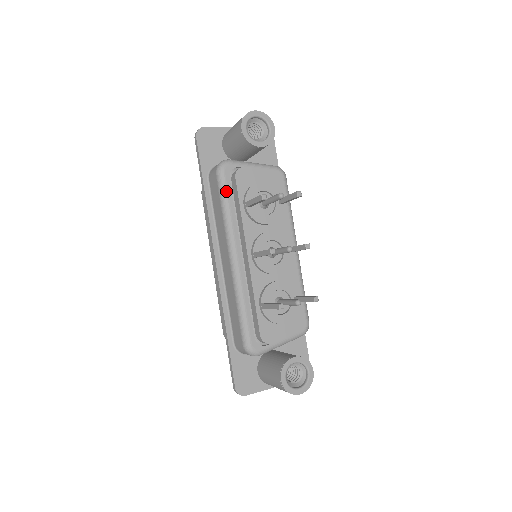
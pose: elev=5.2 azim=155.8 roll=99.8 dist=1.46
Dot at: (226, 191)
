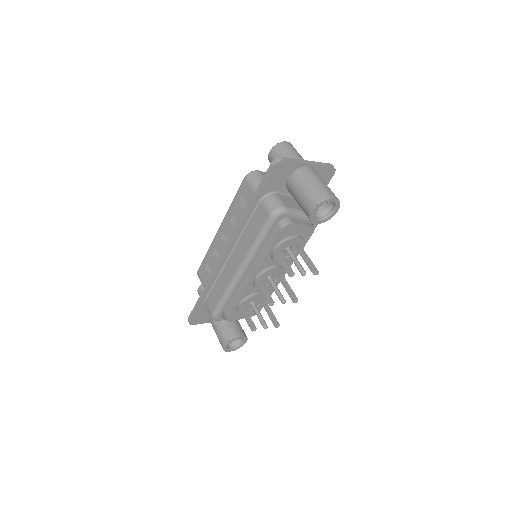
Dot at: (268, 232)
